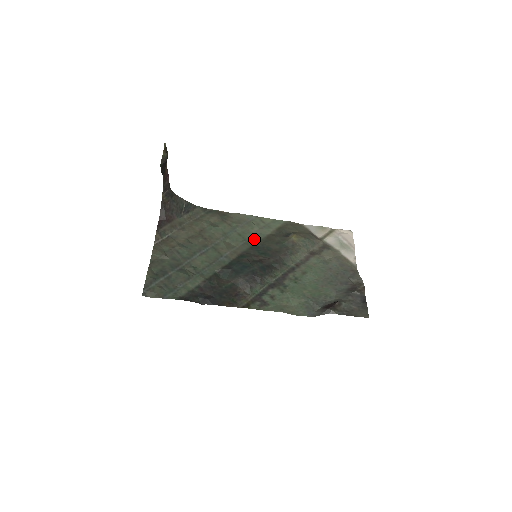
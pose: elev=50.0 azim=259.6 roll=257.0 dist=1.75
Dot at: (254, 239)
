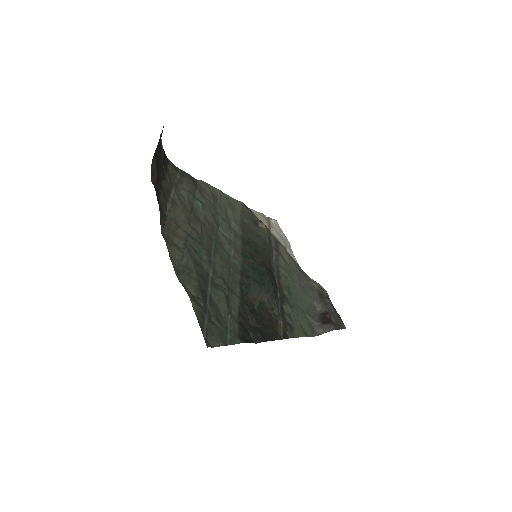
Dot at: (237, 228)
